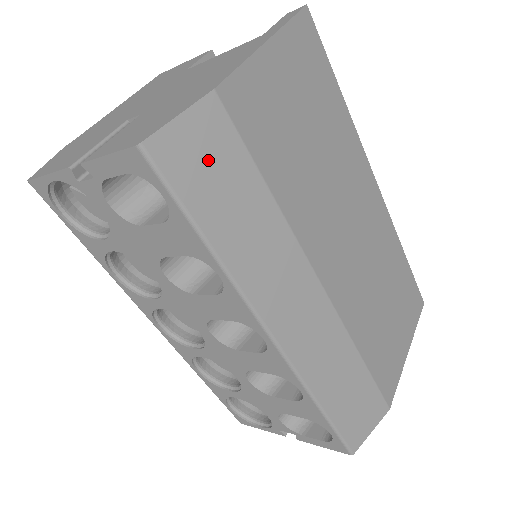
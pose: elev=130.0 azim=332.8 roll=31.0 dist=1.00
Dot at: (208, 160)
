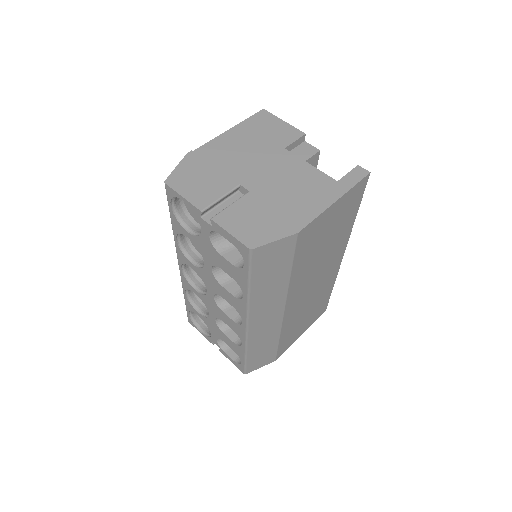
Dot at: (274, 258)
